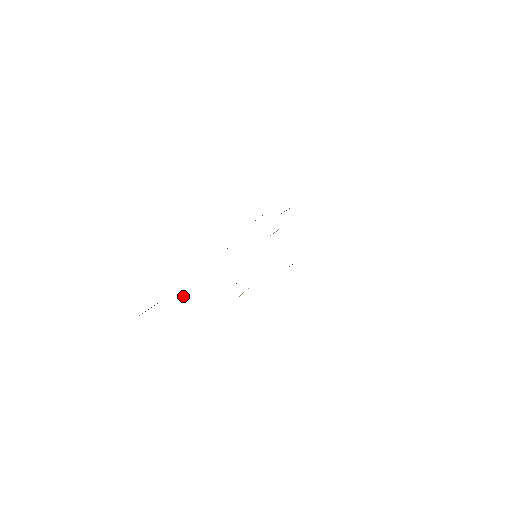
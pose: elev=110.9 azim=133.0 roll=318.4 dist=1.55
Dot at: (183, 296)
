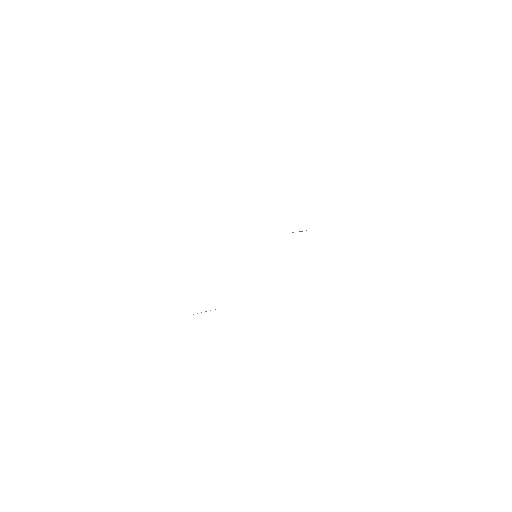
Dot at: occluded
